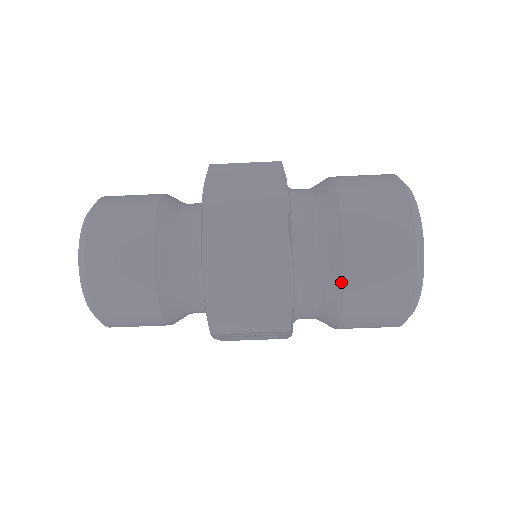
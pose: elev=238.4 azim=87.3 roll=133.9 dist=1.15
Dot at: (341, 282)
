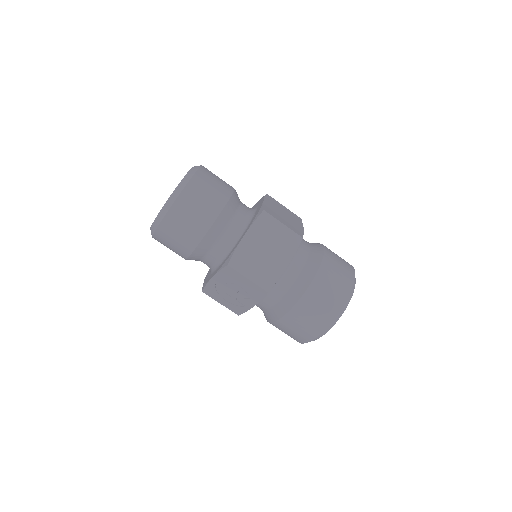
Dot at: (307, 285)
